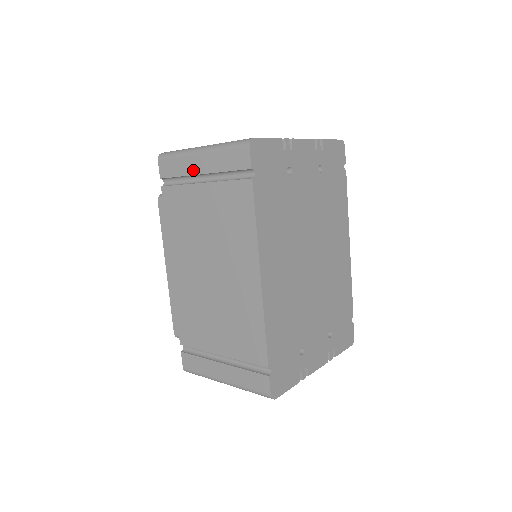
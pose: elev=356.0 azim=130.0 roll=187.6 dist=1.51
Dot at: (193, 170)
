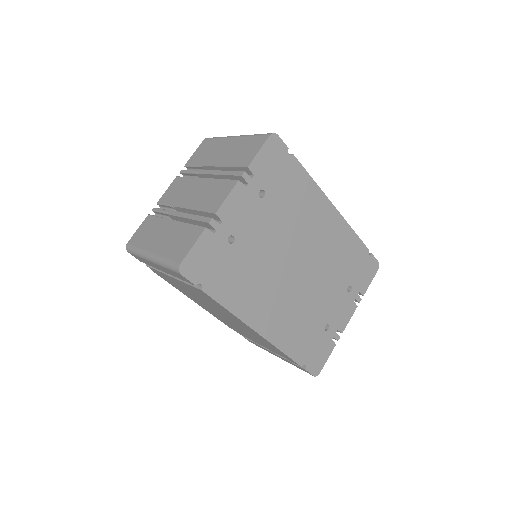
Dot at: (157, 268)
